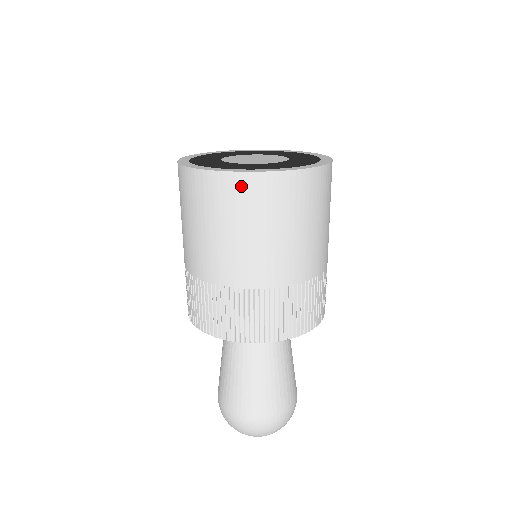
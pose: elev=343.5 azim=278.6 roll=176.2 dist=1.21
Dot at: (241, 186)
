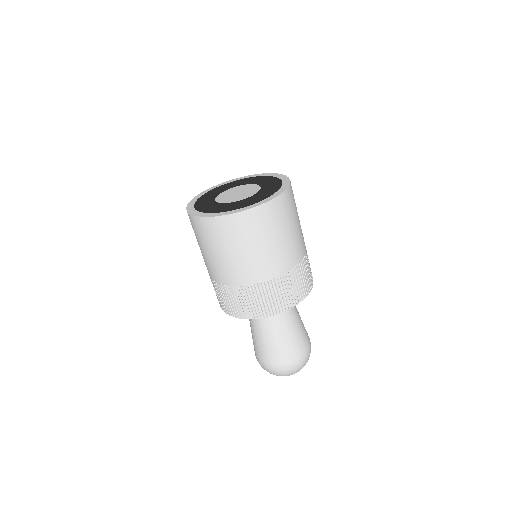
Dot at: (224, 224)
